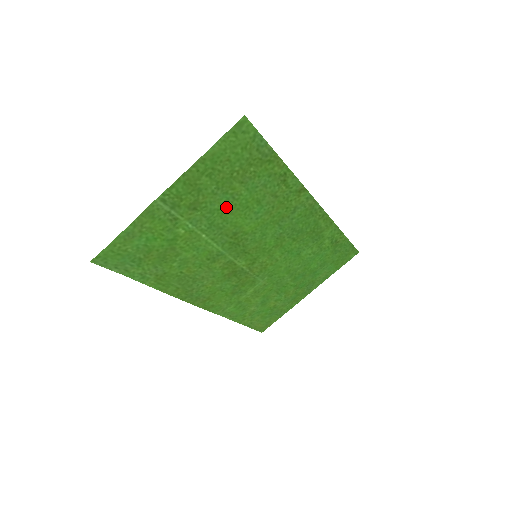
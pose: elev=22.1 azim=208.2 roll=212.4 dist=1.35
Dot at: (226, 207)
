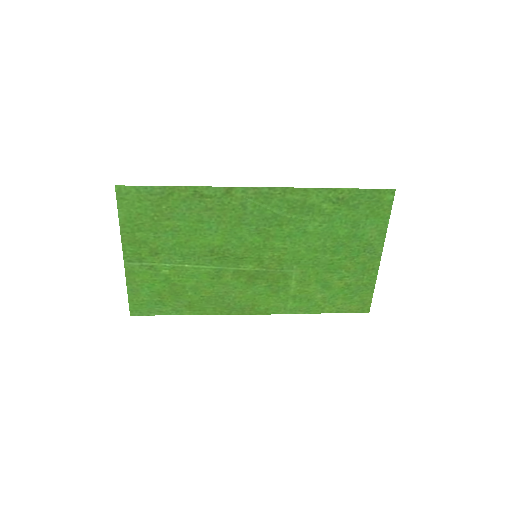
Dot at: (179, 240)
